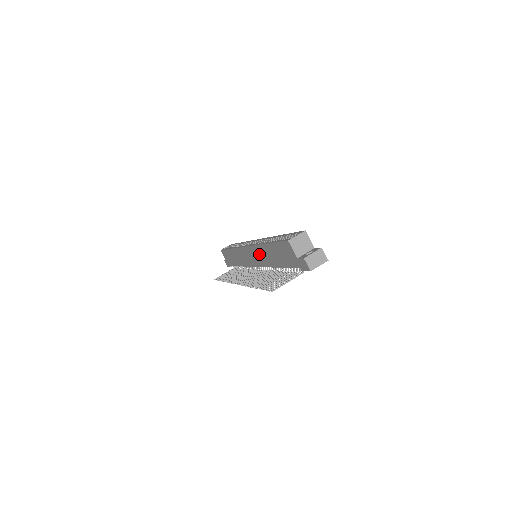
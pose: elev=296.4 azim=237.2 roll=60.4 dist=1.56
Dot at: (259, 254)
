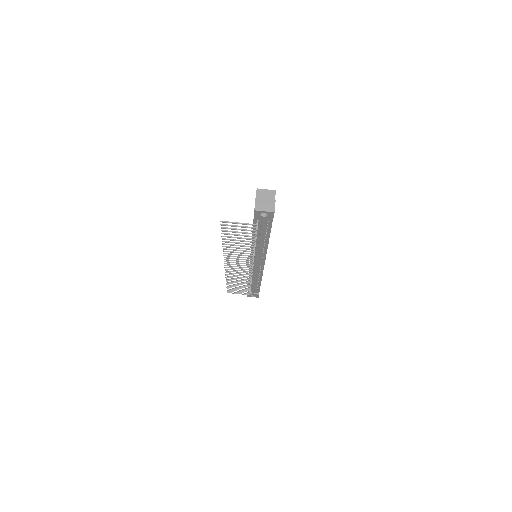
Dot at: occluded
